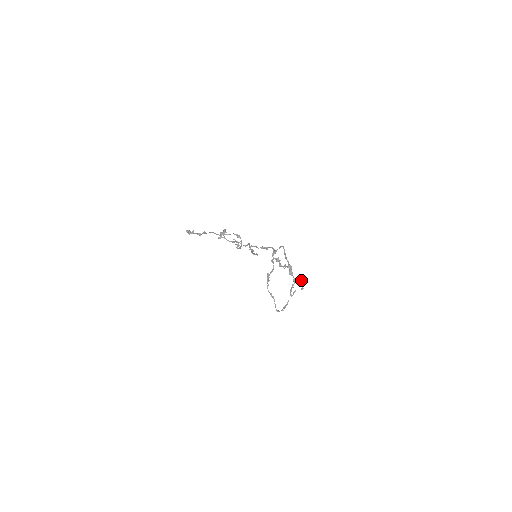
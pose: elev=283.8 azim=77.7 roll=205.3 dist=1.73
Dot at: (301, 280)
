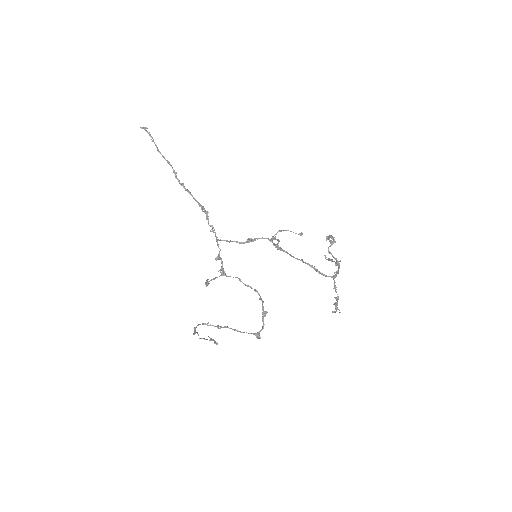
Dot at: (332, 244)
